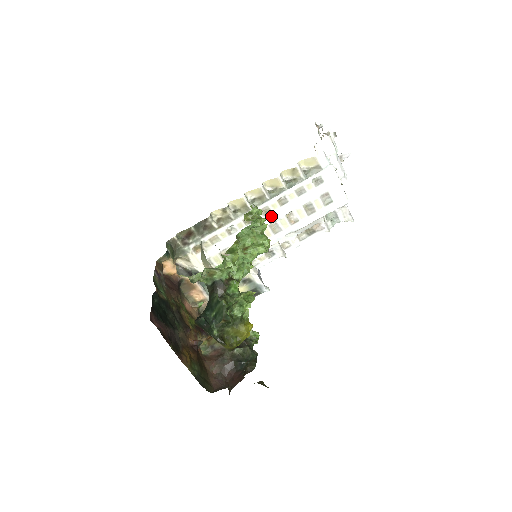
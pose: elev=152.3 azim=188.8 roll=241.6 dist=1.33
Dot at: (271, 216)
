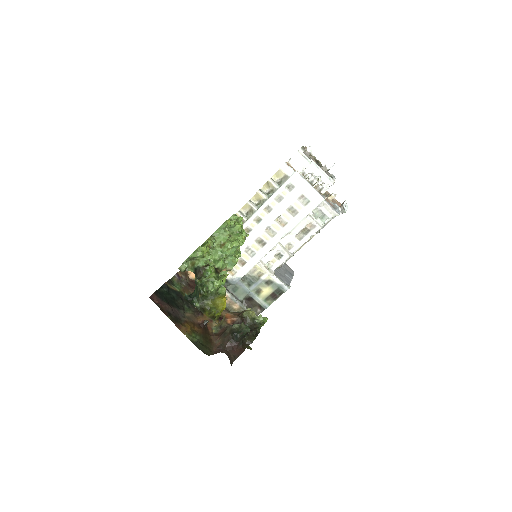
Dot at: (263, 223)
